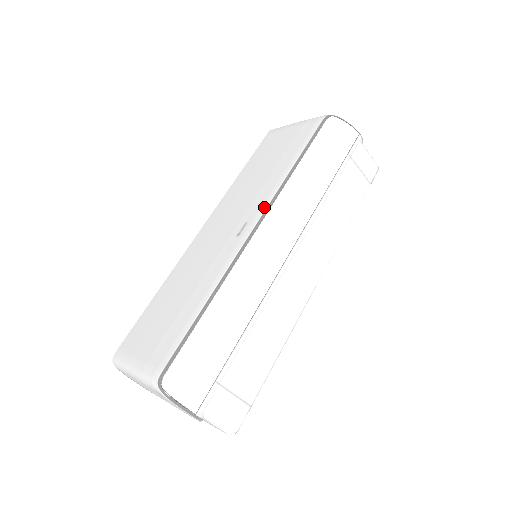
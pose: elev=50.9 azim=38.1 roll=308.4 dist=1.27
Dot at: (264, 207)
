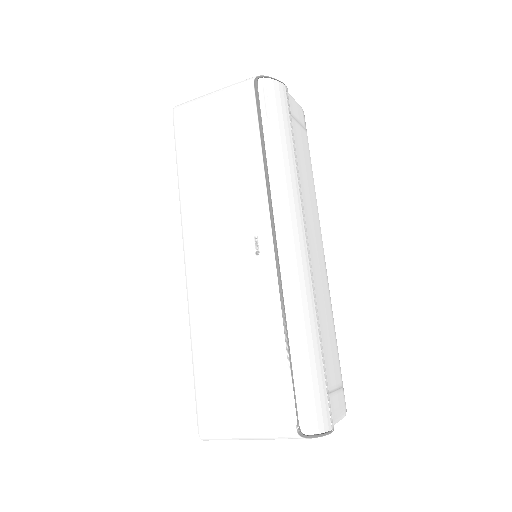
Dot at: (265, 213)
